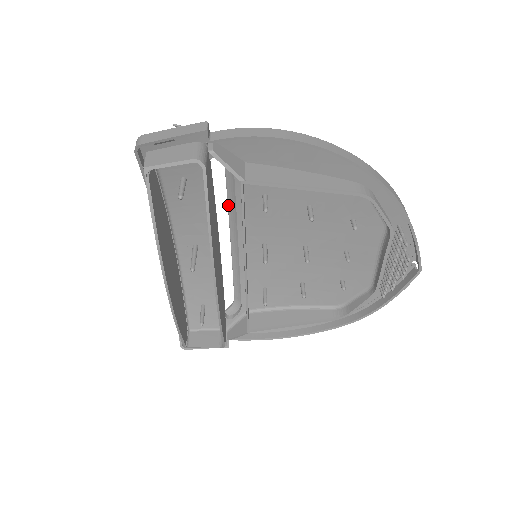
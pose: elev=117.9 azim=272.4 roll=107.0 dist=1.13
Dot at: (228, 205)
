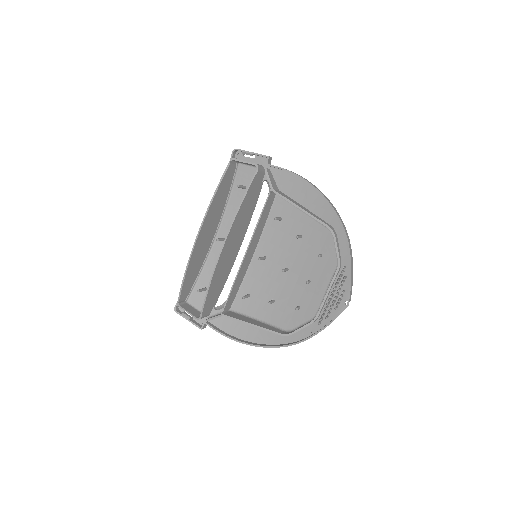
Dot at: occluded
